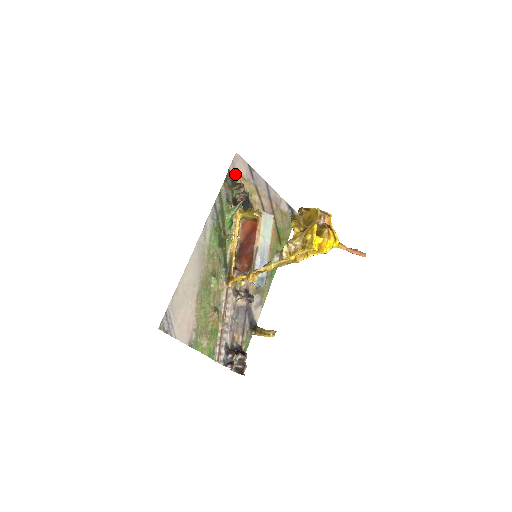
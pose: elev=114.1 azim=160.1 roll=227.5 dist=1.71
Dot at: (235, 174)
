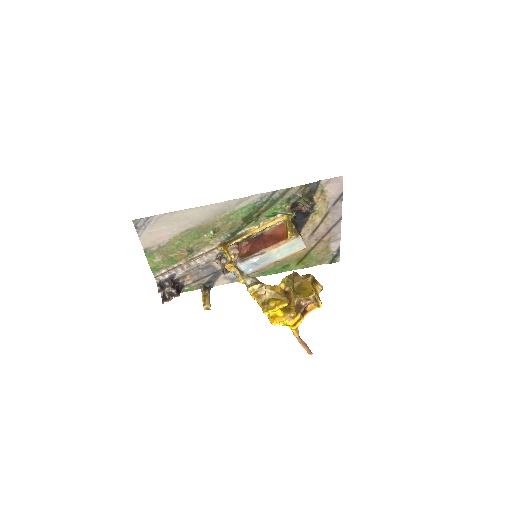
Dot at: (321, 188)
